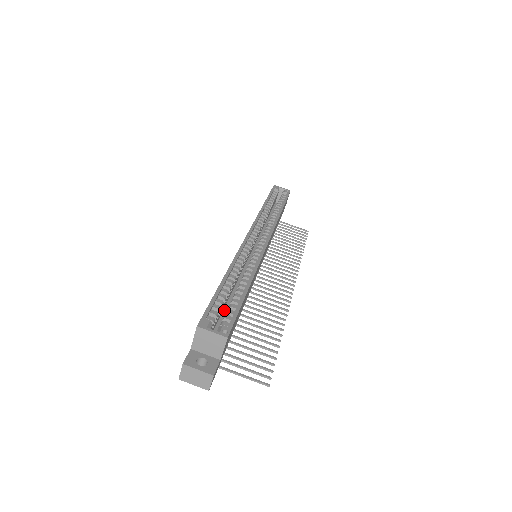
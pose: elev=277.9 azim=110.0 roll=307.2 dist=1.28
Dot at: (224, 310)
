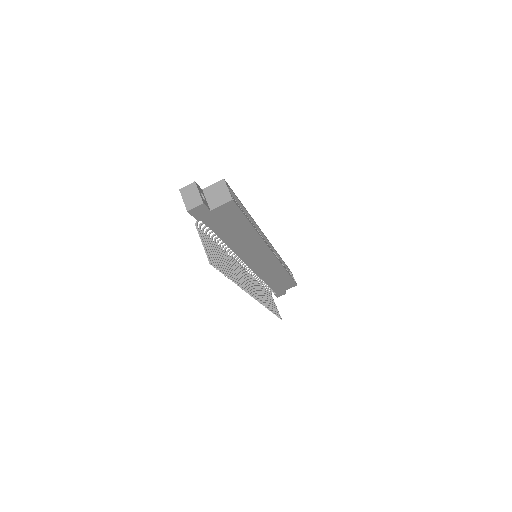
Dot at: occluded
